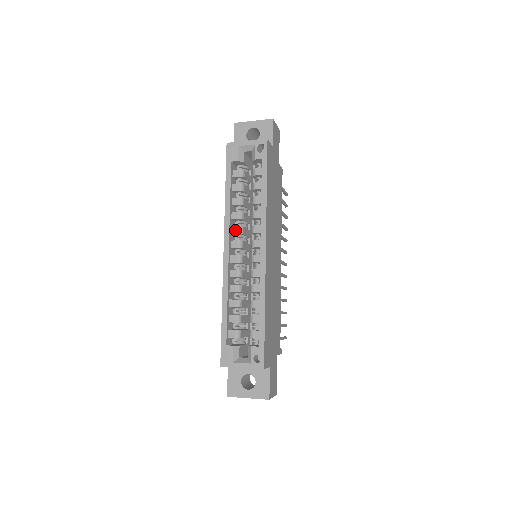
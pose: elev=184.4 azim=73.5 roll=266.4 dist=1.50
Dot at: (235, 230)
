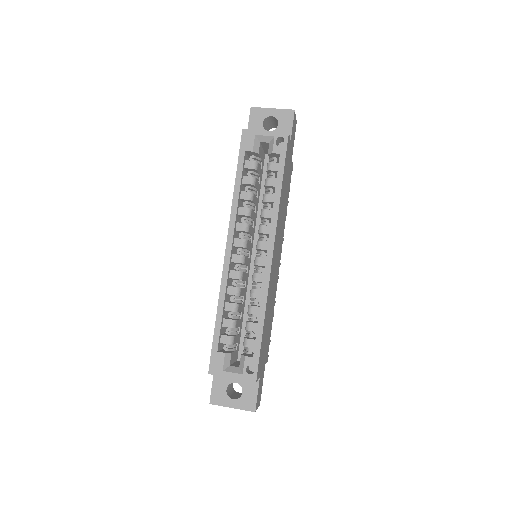
Dot at: (240, 227)
